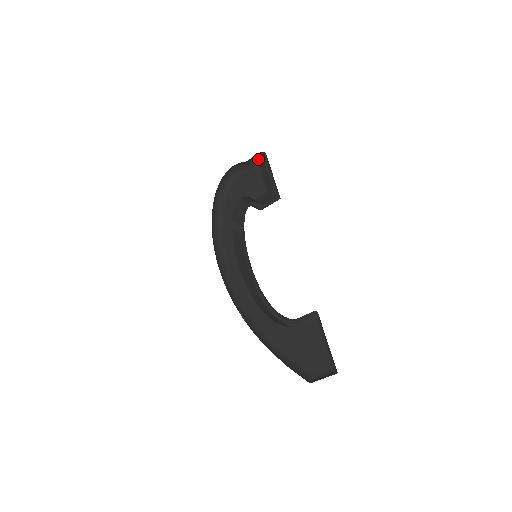
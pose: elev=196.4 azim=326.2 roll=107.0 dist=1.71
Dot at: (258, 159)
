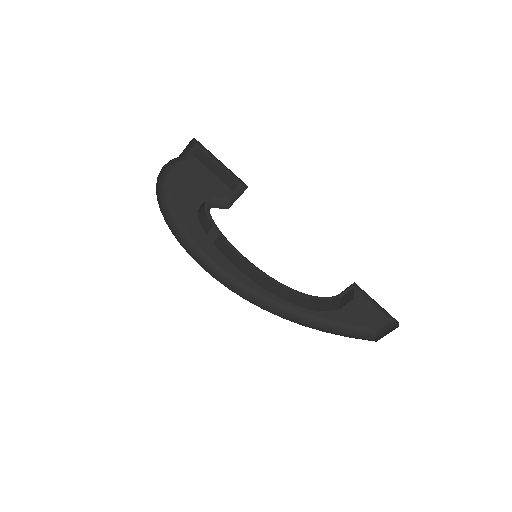
Dot at: (193, 153)
